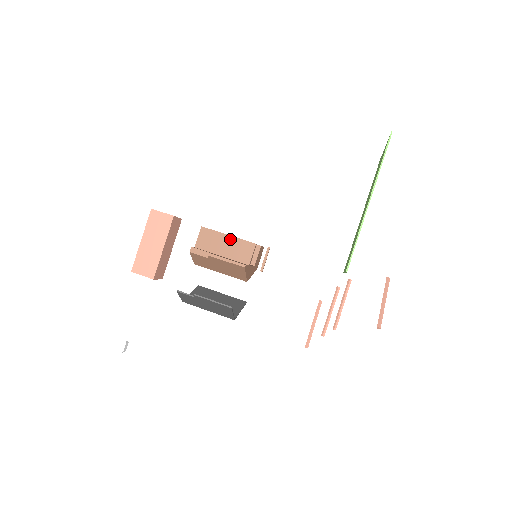
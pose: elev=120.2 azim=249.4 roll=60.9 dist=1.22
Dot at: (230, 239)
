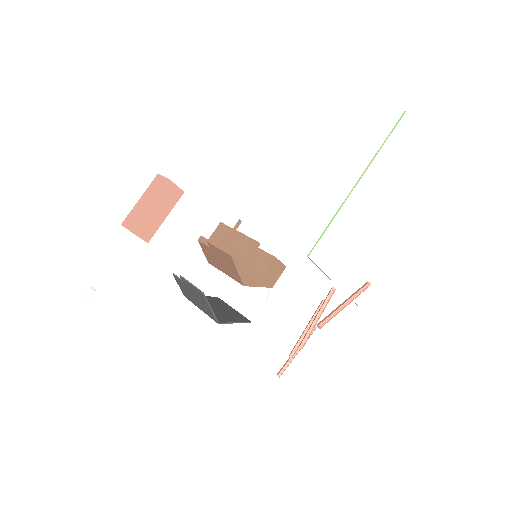
Dot at: (238, 235)
